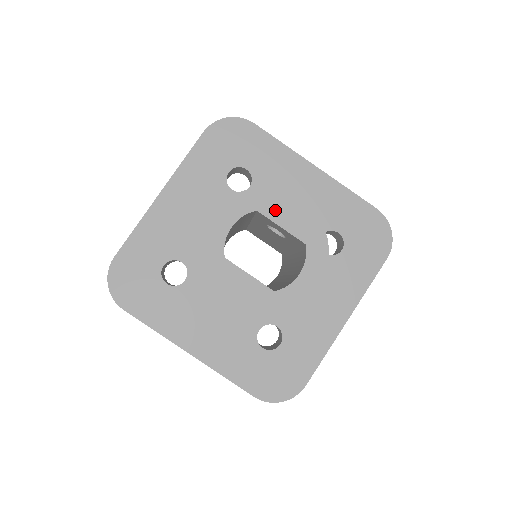
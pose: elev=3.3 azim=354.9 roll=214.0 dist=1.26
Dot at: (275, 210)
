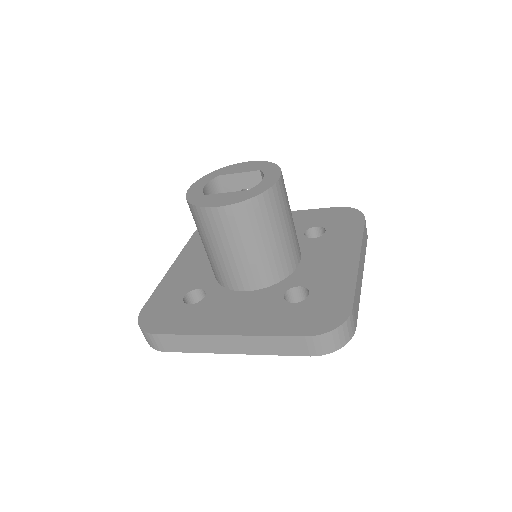
Dot at: (232, 171)
